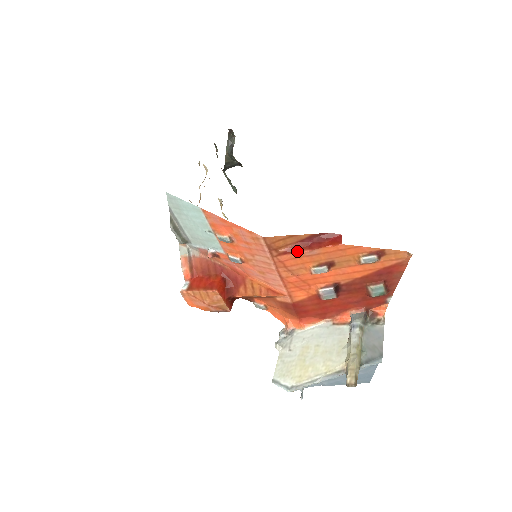
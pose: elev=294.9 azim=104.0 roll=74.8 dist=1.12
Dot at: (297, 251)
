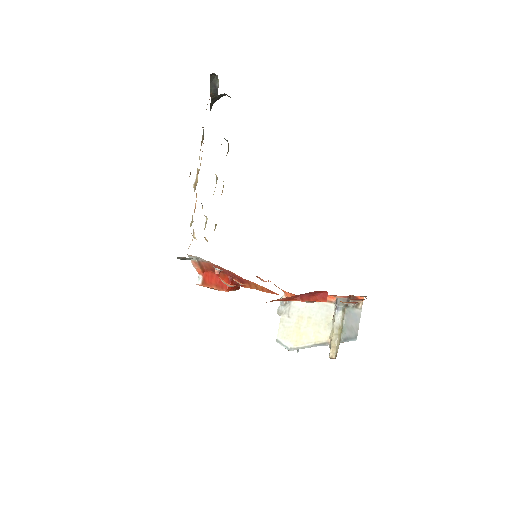
Dot at: (290, 300)
